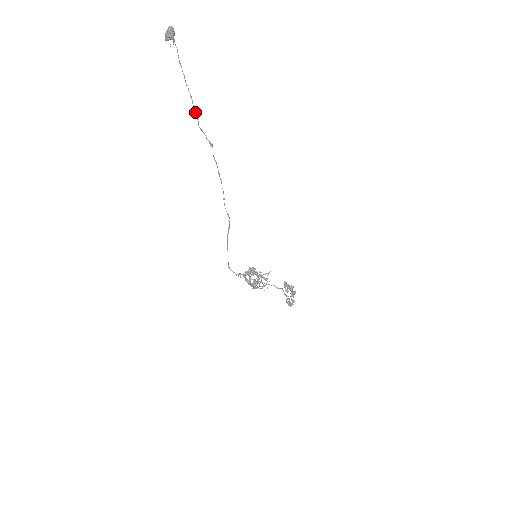
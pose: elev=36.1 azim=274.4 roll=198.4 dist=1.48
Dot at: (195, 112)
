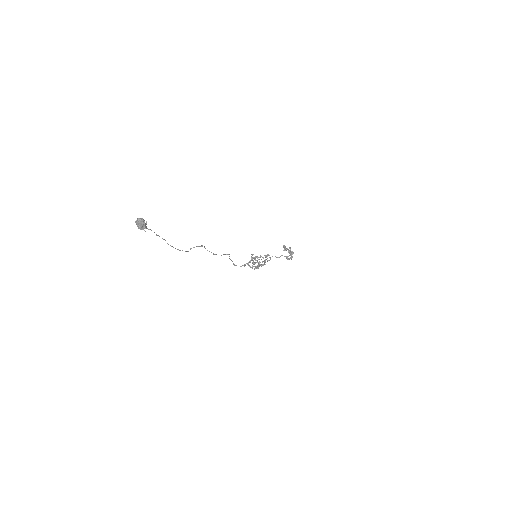
Dot at: occluded
